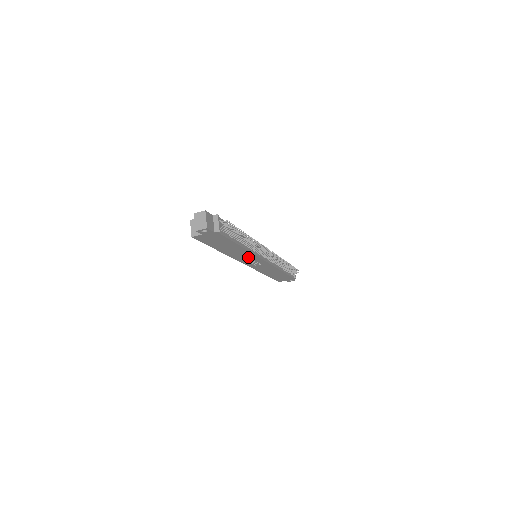
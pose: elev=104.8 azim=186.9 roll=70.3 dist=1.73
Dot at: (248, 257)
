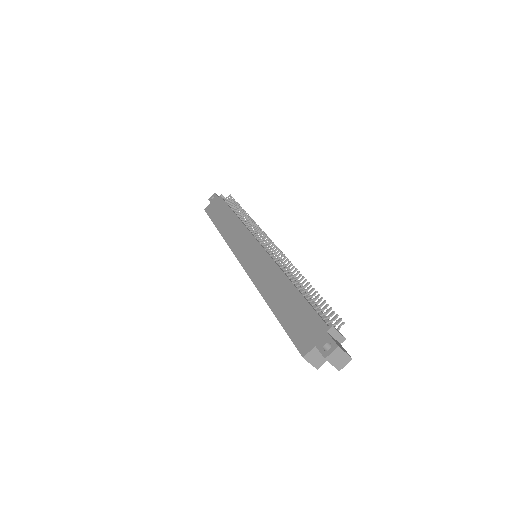
Dot at: occluded
